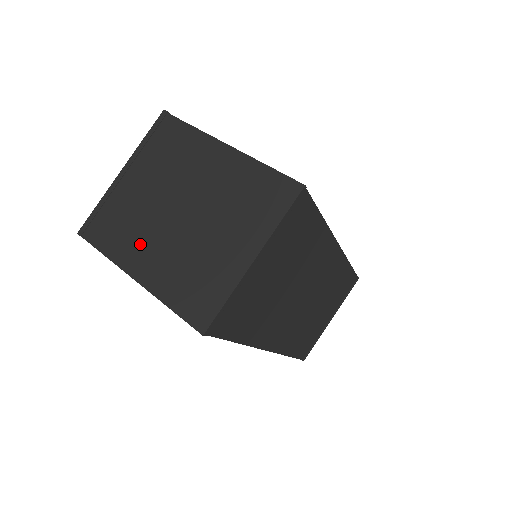
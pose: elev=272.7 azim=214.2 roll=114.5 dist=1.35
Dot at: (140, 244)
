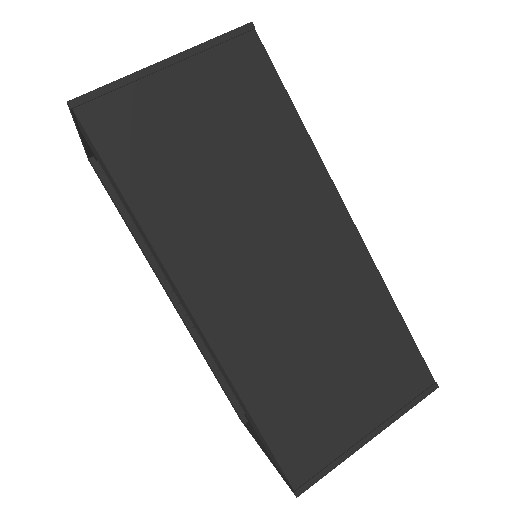
Dot at: occluded
